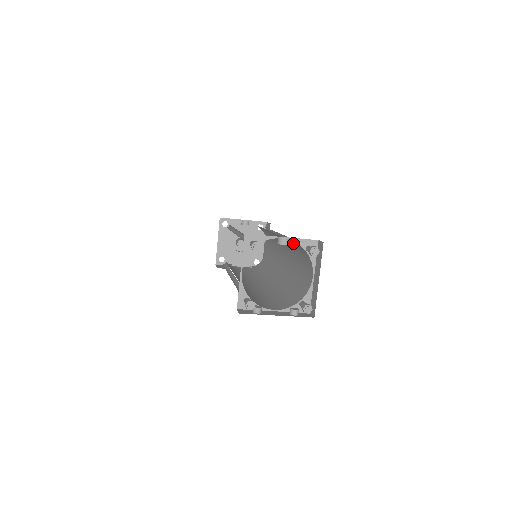
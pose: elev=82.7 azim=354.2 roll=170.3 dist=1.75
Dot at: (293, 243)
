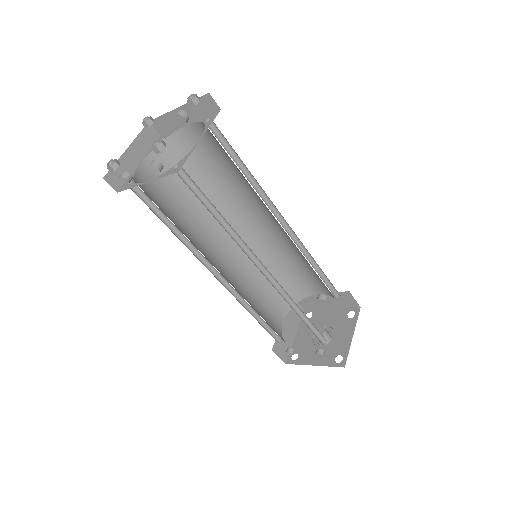
Dot at: (227, 156)
